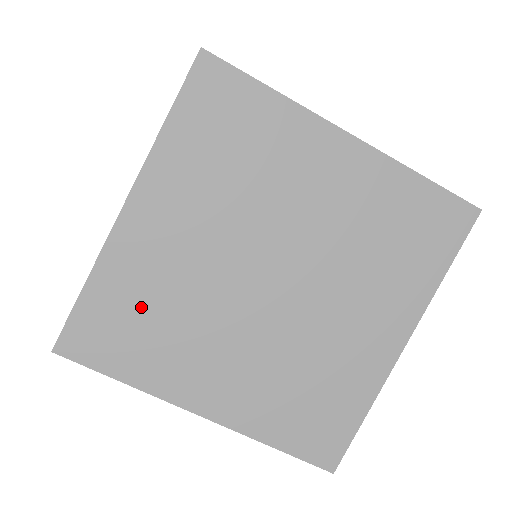
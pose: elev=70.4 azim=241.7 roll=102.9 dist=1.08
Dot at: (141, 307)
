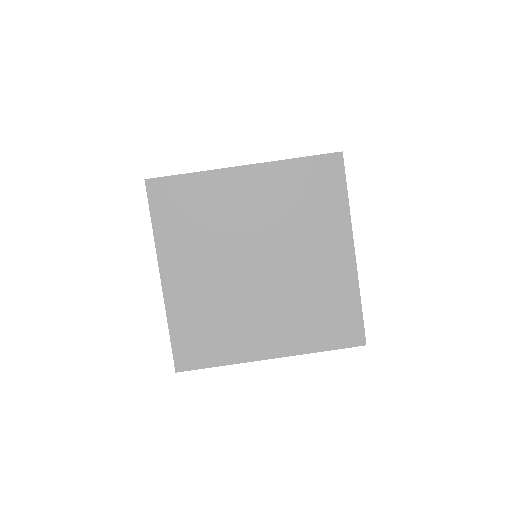
Dot at: (203, 322)
